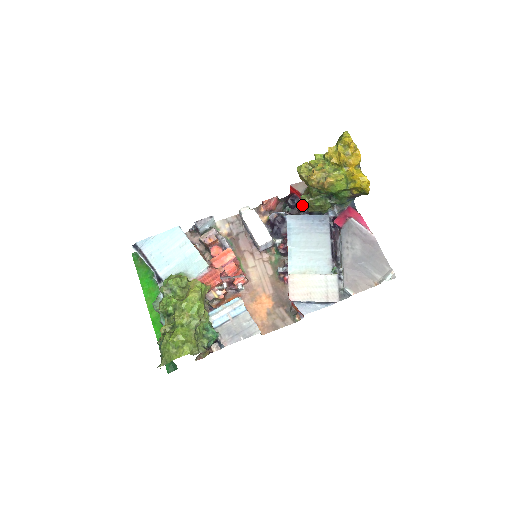
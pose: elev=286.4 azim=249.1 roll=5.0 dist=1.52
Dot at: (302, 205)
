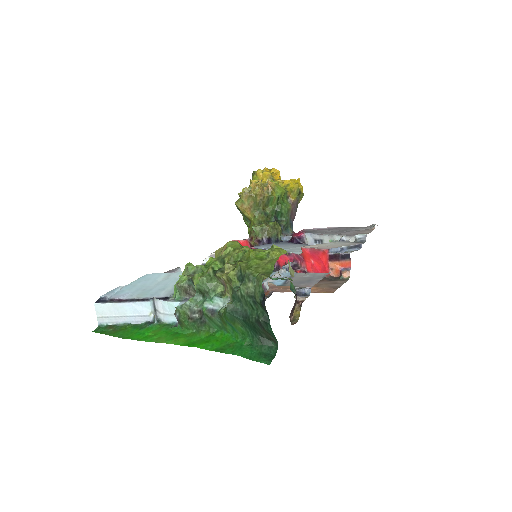
Dot at: (257, 239)
